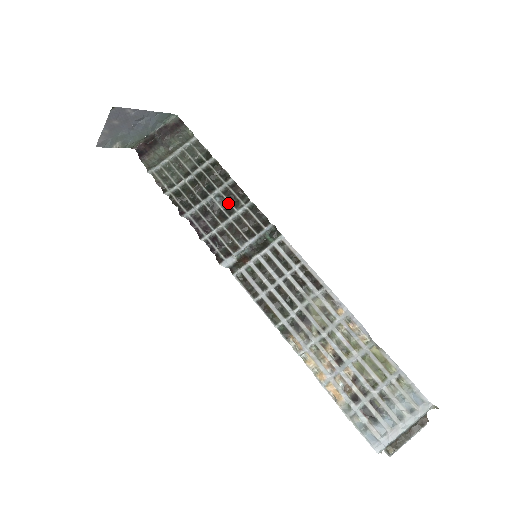
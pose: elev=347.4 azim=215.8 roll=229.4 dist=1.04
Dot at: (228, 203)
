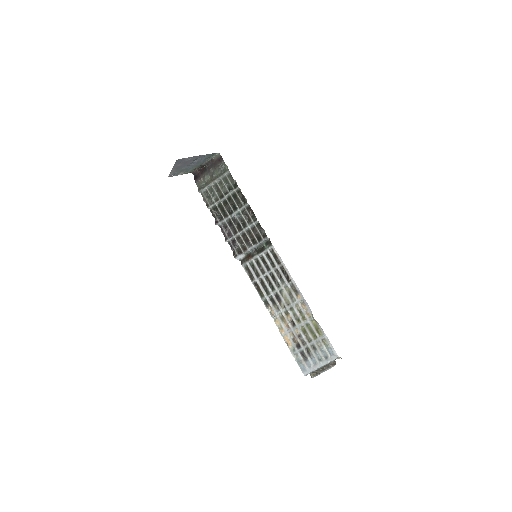
Dot at: (244, 220)
